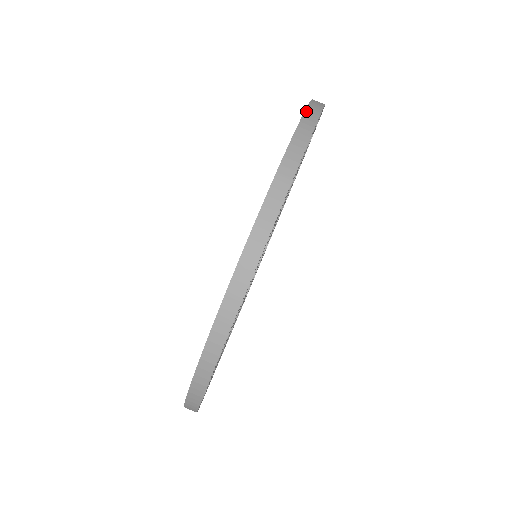
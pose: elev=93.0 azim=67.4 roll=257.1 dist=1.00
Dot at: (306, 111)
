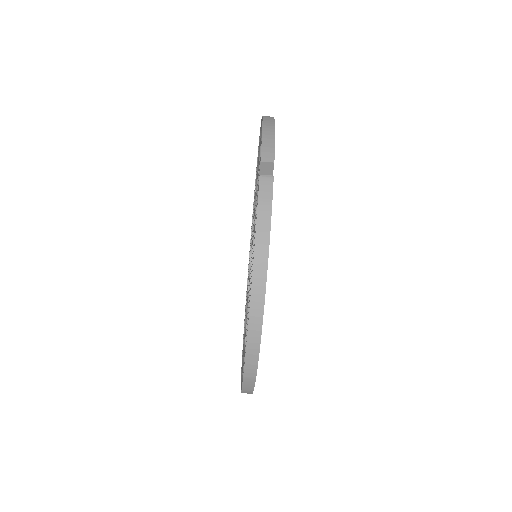
Dot at: (250, 317)
